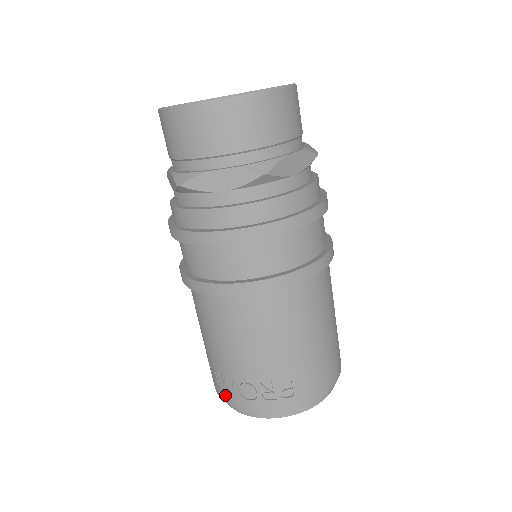
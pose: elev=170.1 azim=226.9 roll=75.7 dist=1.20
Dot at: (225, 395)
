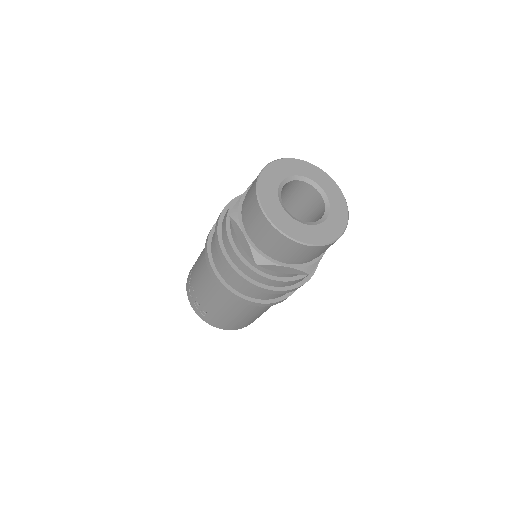
Dot at: (188, 277)
